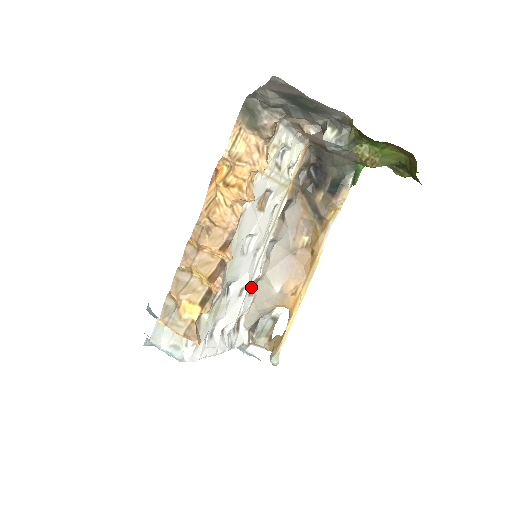
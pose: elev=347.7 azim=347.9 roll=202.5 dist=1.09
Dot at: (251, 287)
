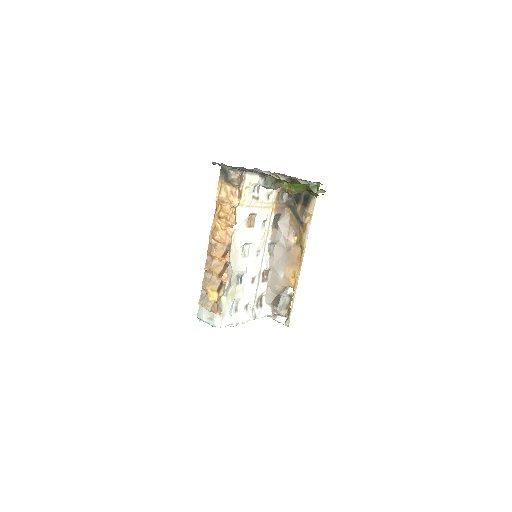
Dot at: (264, 276)
